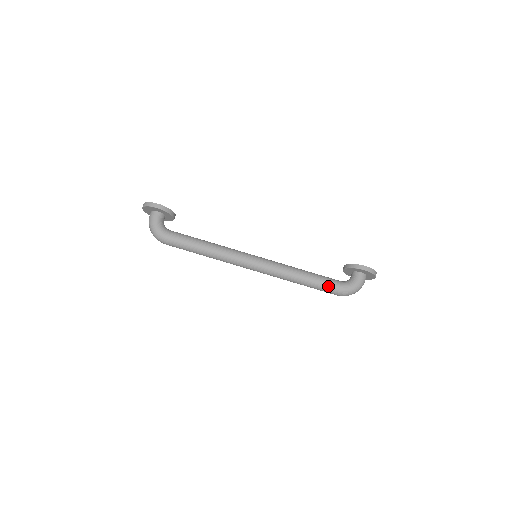
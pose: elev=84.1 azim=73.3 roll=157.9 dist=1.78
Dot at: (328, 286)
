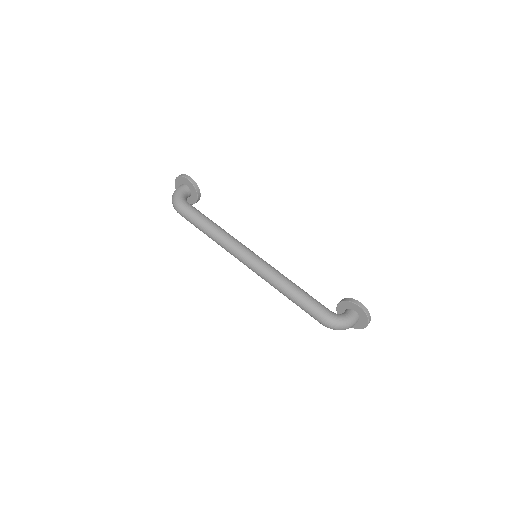
Dot at: (316, 307)
